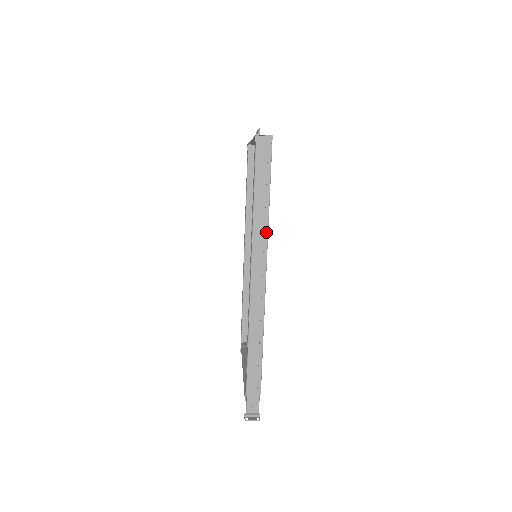
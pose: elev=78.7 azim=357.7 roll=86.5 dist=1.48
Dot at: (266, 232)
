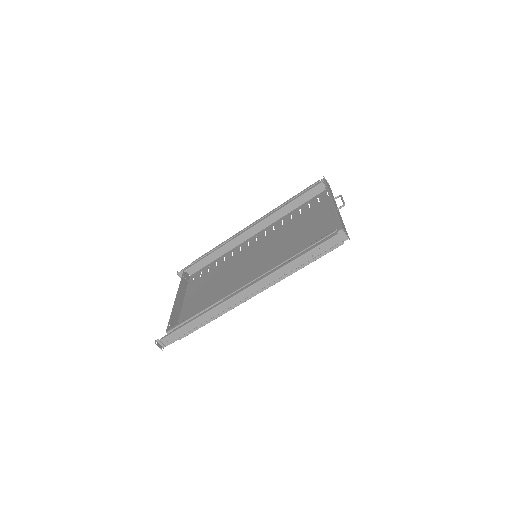
Dot at: (284, 277)
